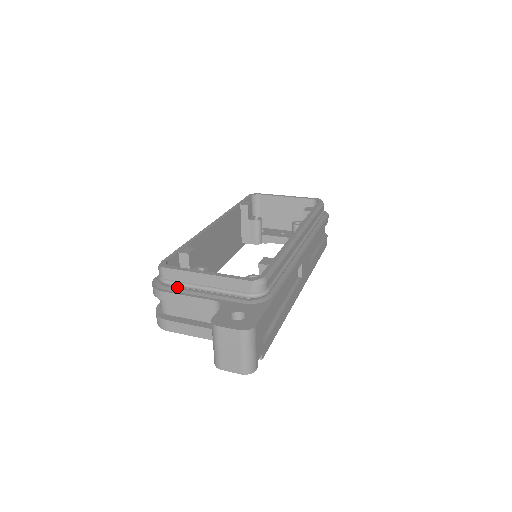
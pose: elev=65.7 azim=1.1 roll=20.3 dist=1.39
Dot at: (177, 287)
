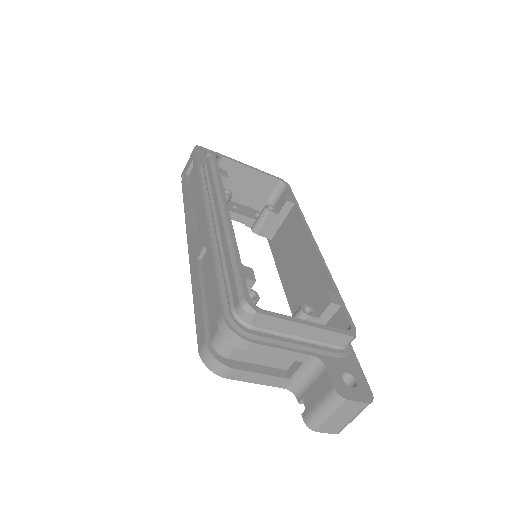
Dot at: (263, 334)
